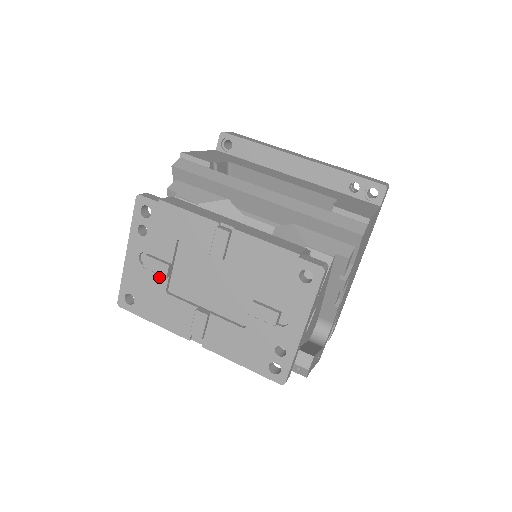
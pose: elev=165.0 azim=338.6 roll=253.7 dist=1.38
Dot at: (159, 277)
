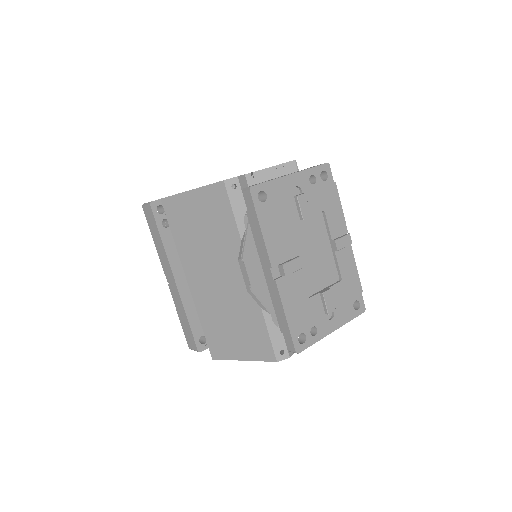
Dot at: (295, 212)
